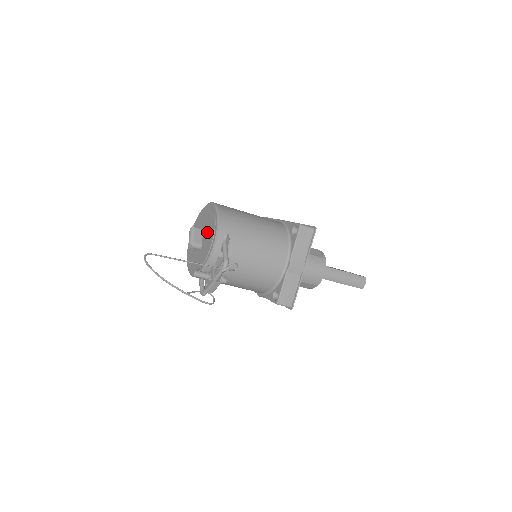
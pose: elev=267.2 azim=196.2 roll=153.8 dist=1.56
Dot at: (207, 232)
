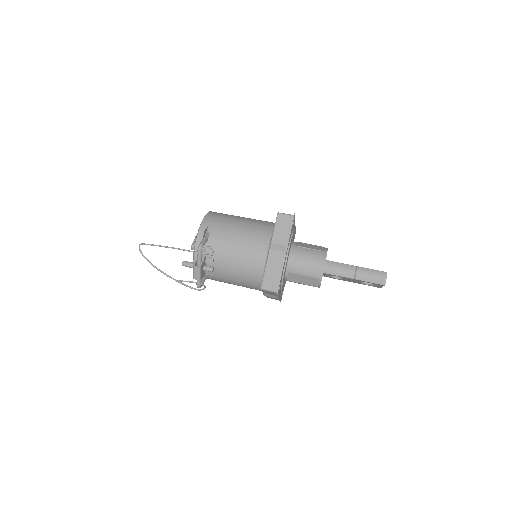
Dot at: occluded
